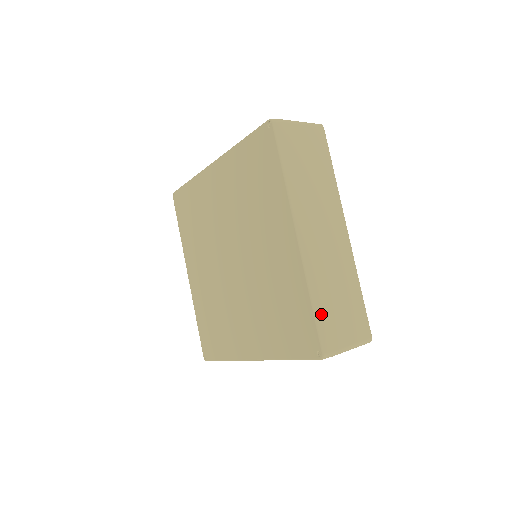
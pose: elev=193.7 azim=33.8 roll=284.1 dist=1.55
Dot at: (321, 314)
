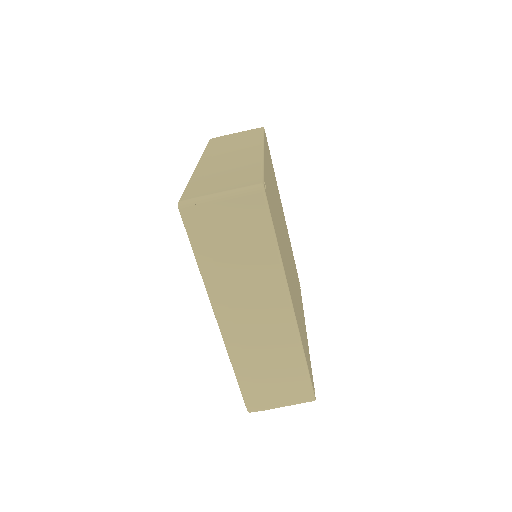
Dot at: (246, 384)
